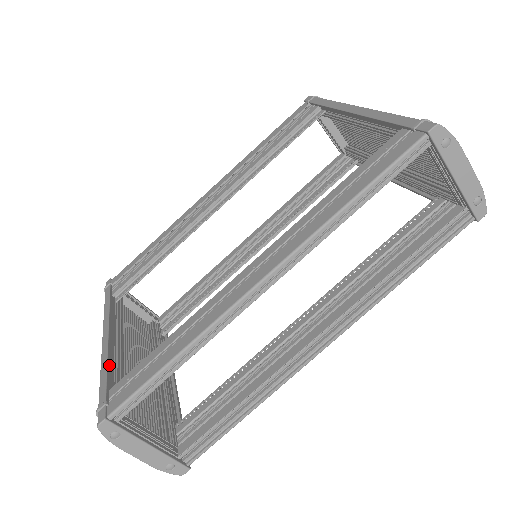
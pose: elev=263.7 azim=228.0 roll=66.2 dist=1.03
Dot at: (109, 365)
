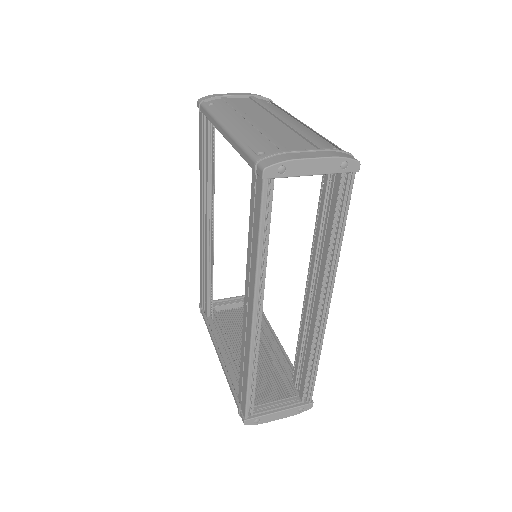
Dot at: (230, 380)
